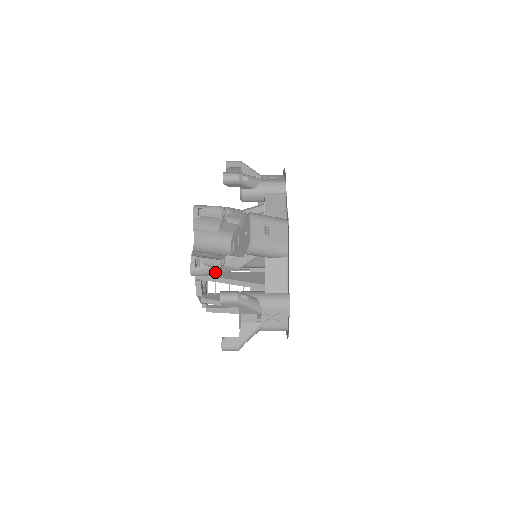
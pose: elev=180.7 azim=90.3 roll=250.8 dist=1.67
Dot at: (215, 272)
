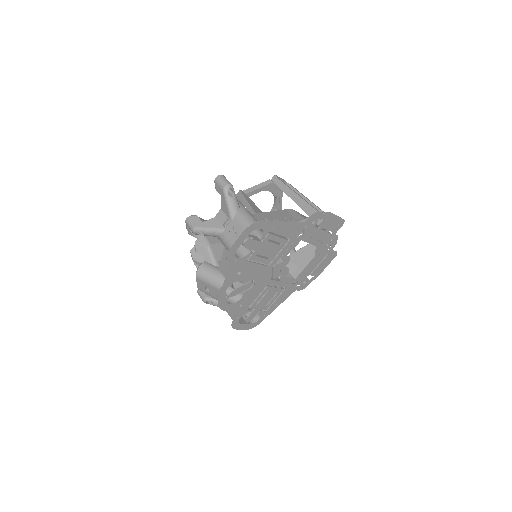
Dot at: occluded
